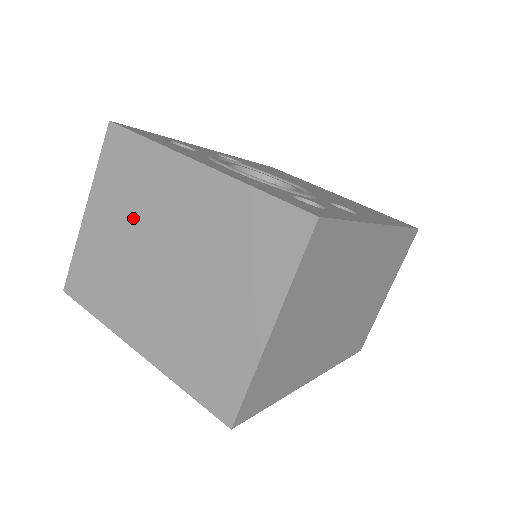
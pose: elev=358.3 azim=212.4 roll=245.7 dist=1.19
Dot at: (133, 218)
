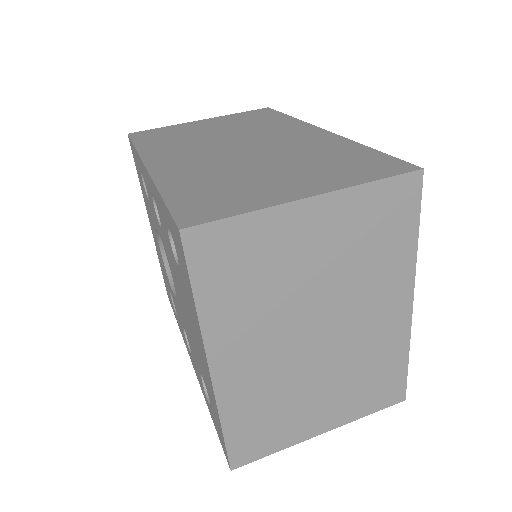
Dot at: (338, 273)
